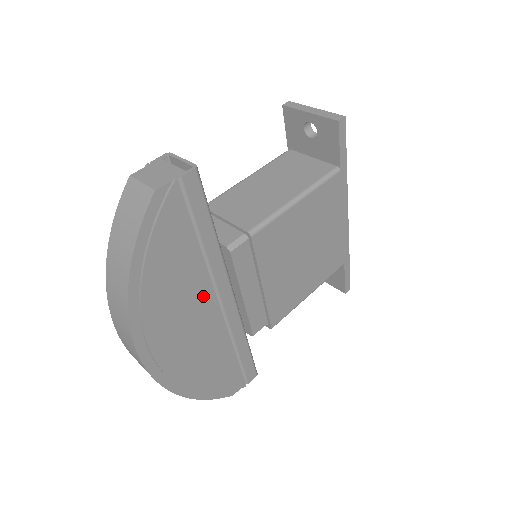
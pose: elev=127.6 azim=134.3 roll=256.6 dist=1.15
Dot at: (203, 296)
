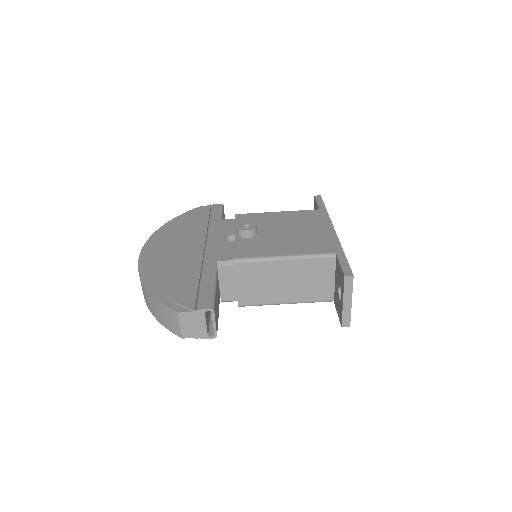
Dot at: occluded
